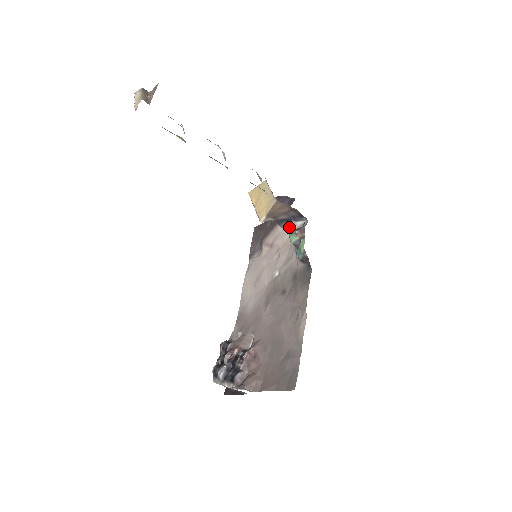
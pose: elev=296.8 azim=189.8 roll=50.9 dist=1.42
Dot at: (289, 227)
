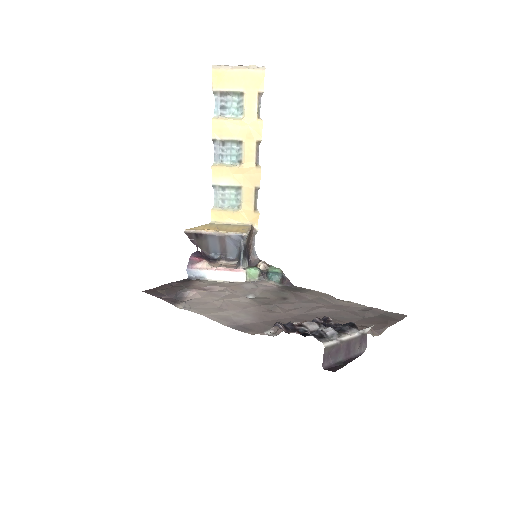
Dot at: (243, 263)
